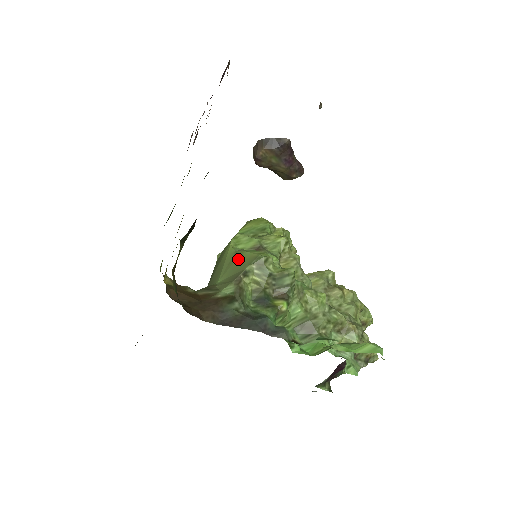
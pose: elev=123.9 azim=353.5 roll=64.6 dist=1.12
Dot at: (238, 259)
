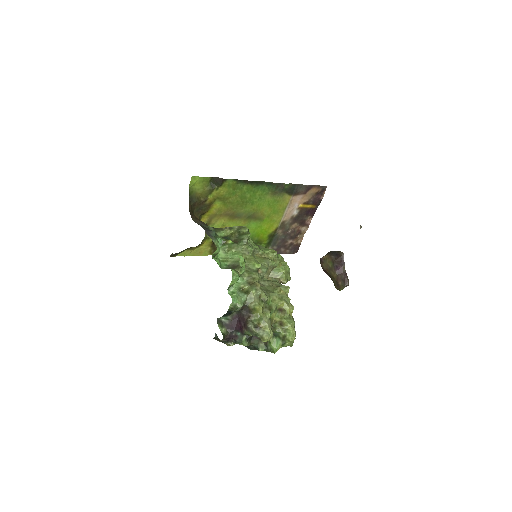
Dot at: occluded
